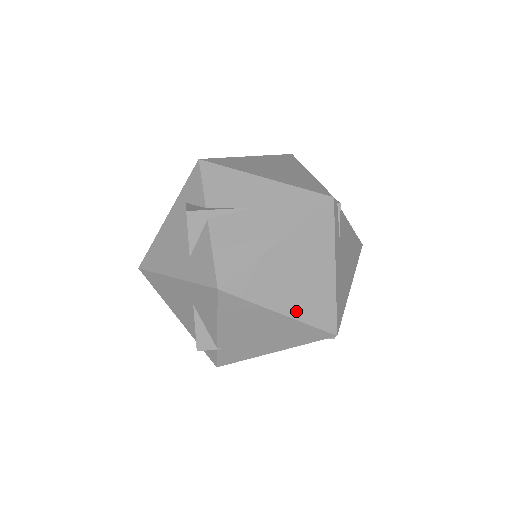
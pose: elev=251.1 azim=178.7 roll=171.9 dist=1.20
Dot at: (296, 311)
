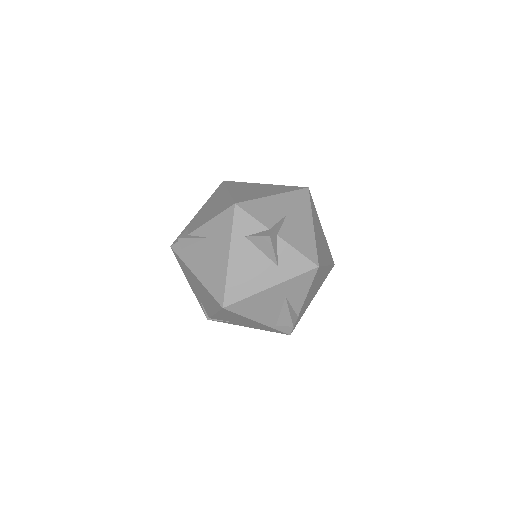
Dot at: (328, 260)
